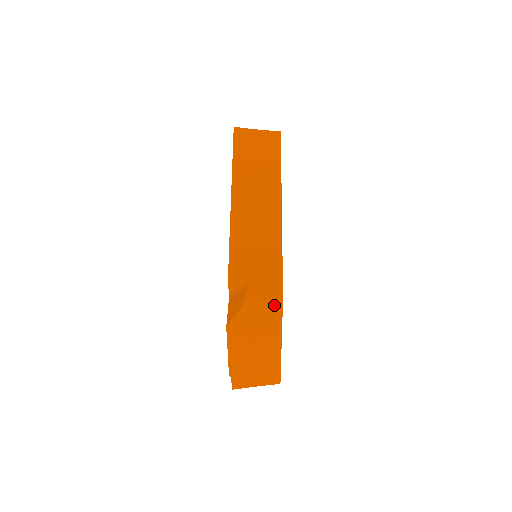
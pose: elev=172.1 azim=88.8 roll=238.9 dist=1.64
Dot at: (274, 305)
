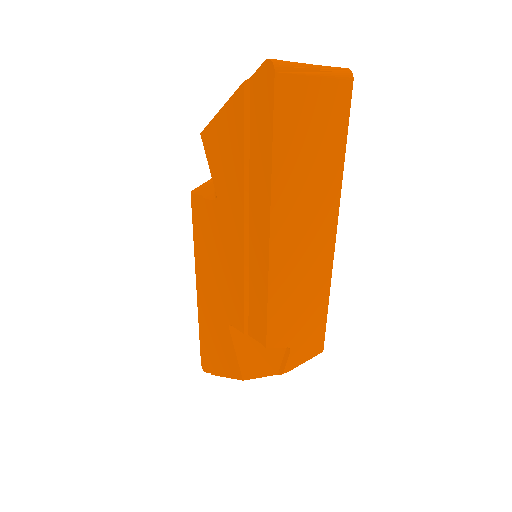
Dot at: occluded
